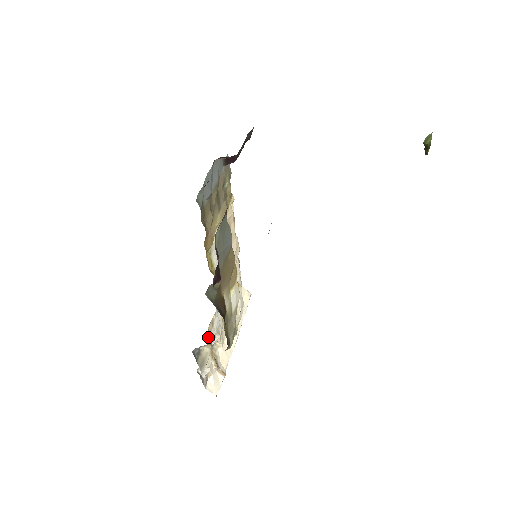
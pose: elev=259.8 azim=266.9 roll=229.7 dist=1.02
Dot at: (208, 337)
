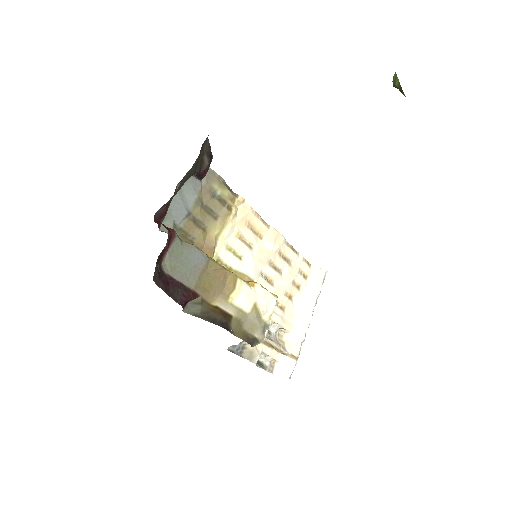
Dot at: occluded
